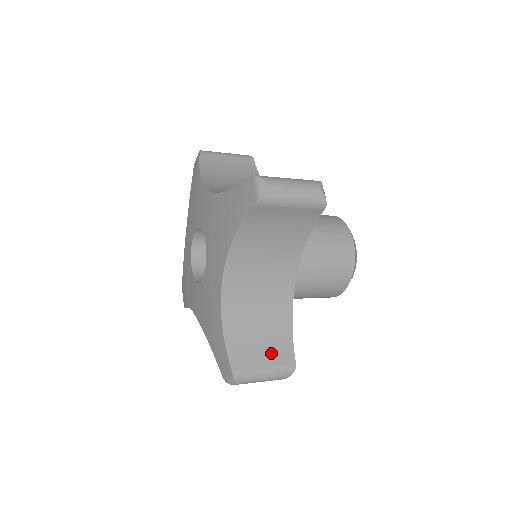
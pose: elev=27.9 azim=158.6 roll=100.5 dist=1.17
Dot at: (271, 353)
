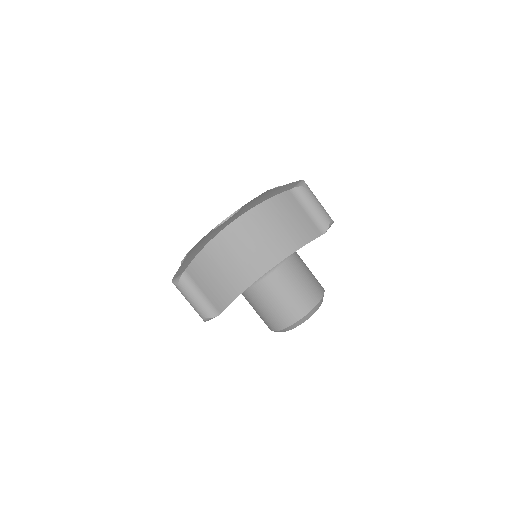
Dot at: (213, 292)
